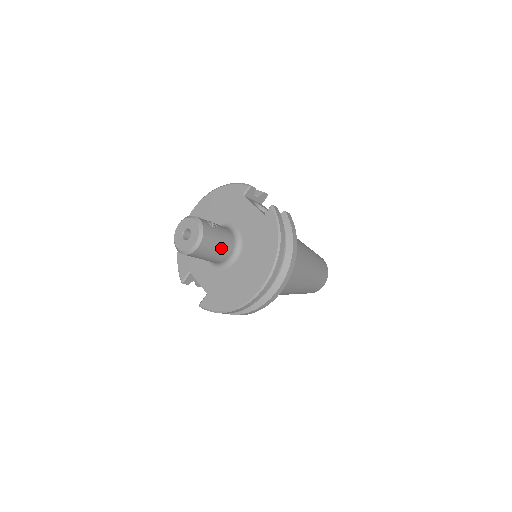
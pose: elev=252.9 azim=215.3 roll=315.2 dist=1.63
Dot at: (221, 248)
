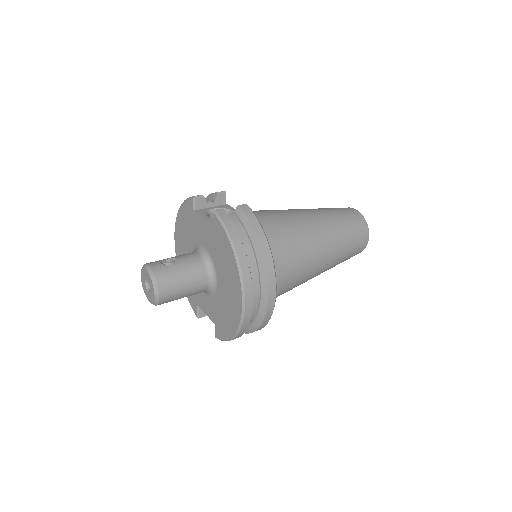
Dot at: (190, 280)
